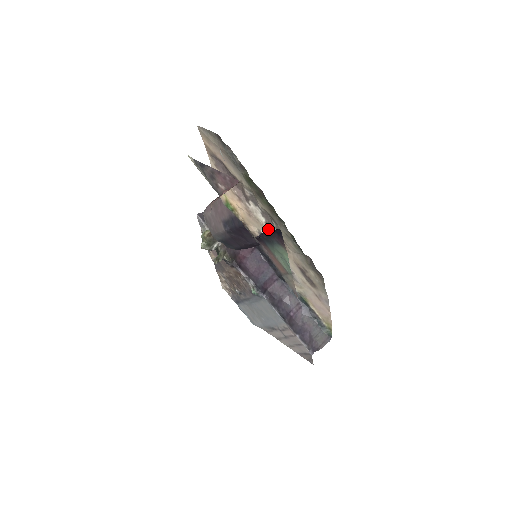
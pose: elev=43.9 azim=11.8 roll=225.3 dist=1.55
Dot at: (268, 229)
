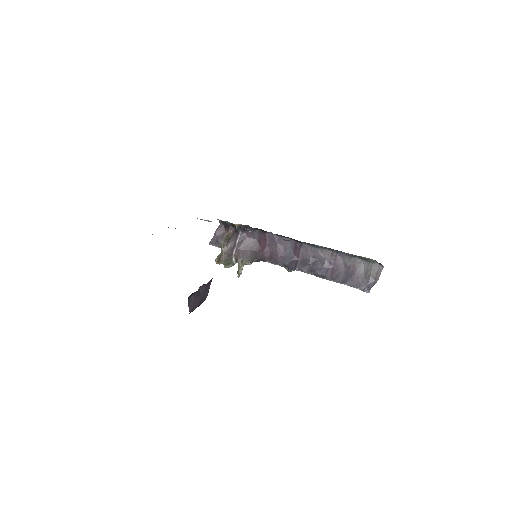
Dot at: occluded
